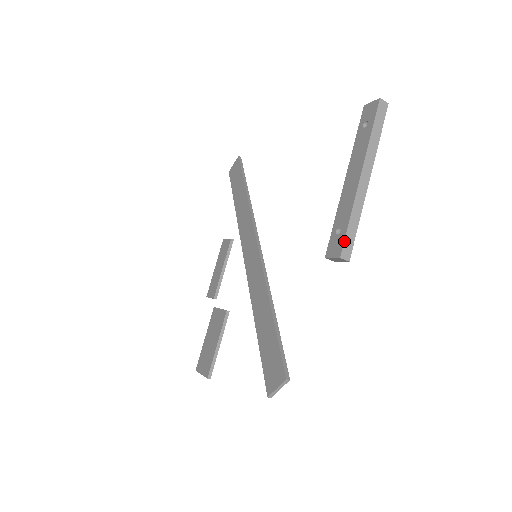
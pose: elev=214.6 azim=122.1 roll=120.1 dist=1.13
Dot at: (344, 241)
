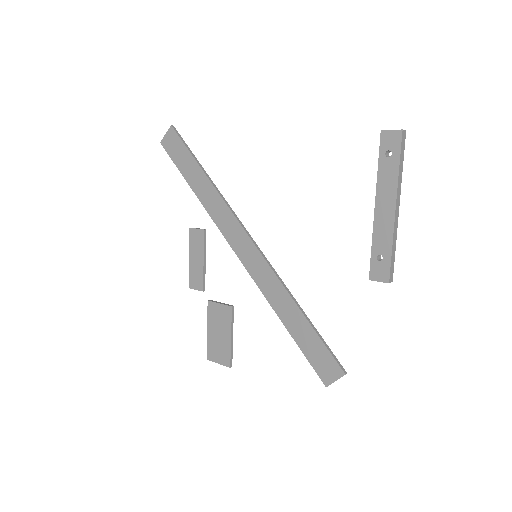
Dot at: (390, 269)
